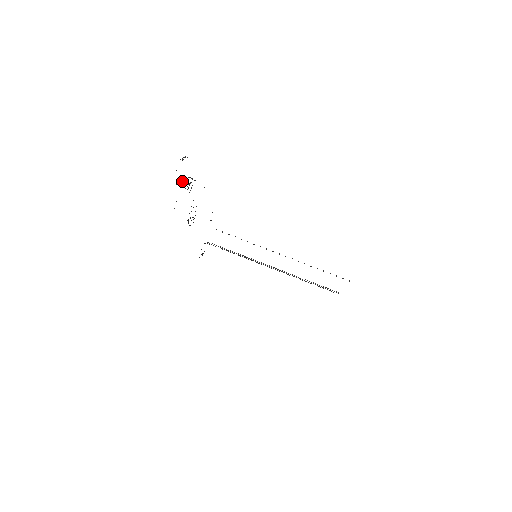
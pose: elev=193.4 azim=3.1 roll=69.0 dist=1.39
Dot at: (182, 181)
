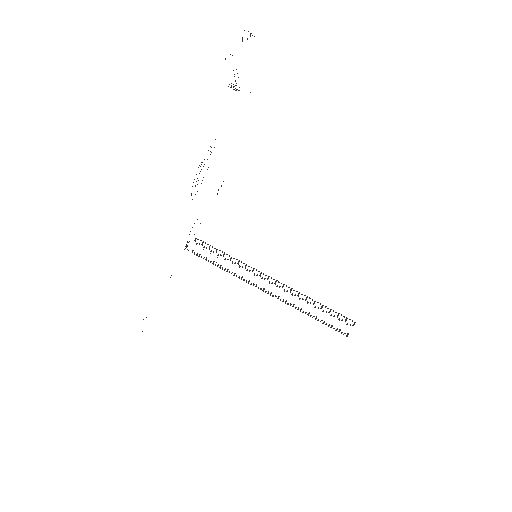
Dot at: occluded
